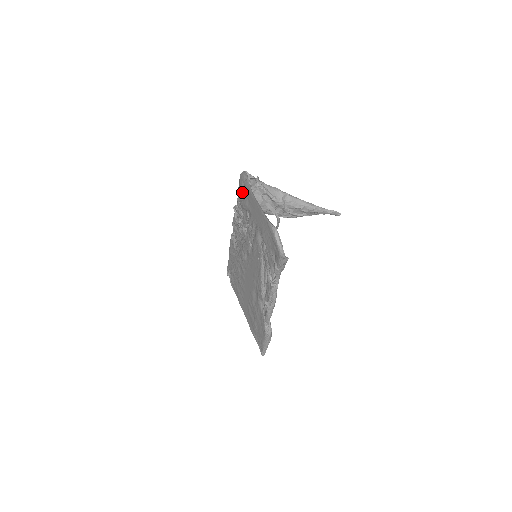
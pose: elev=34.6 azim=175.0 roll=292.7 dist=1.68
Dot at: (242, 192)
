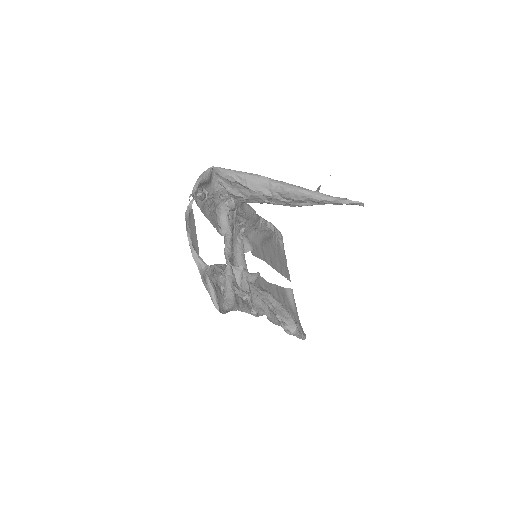
Dot at: occluded
